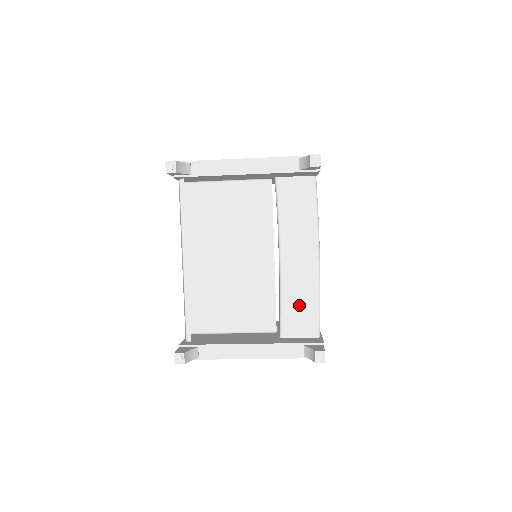
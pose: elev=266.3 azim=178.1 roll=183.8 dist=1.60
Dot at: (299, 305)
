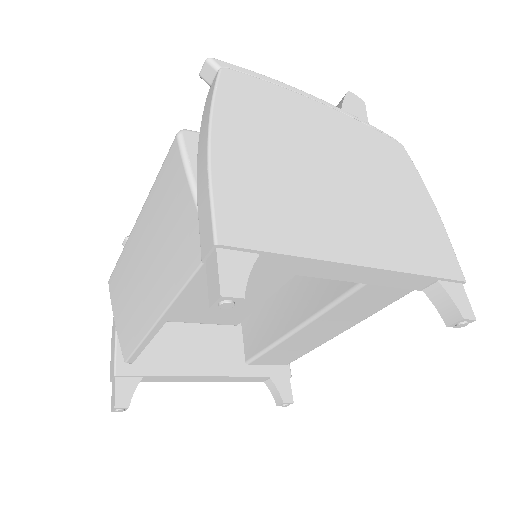
Dot at: (288, 351)
